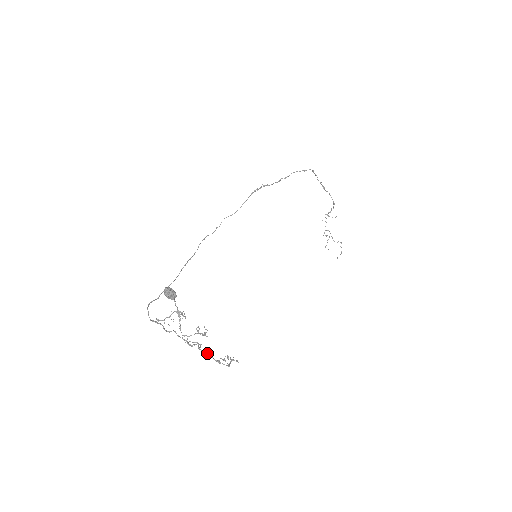
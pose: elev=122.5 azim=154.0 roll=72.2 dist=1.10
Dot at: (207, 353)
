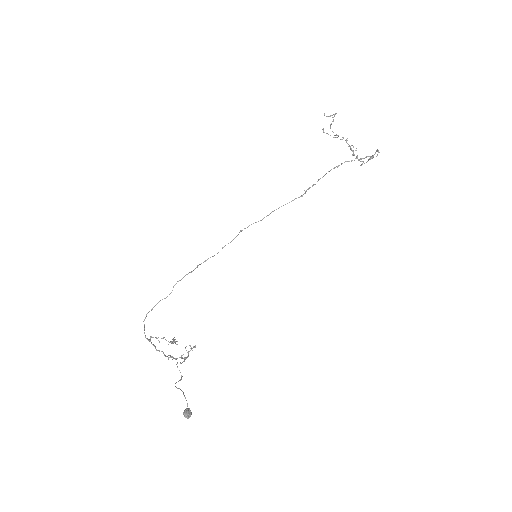
Dot at: (180, 363)
